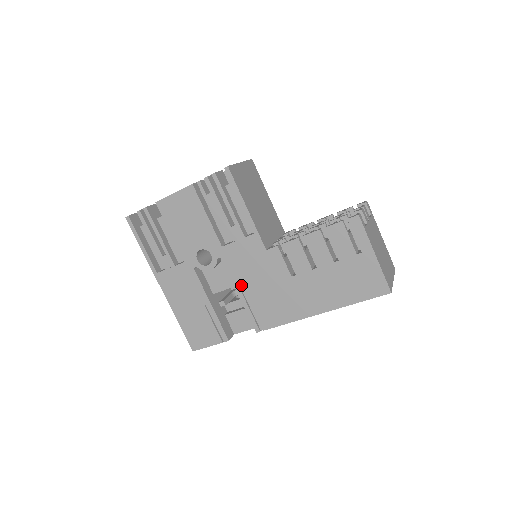
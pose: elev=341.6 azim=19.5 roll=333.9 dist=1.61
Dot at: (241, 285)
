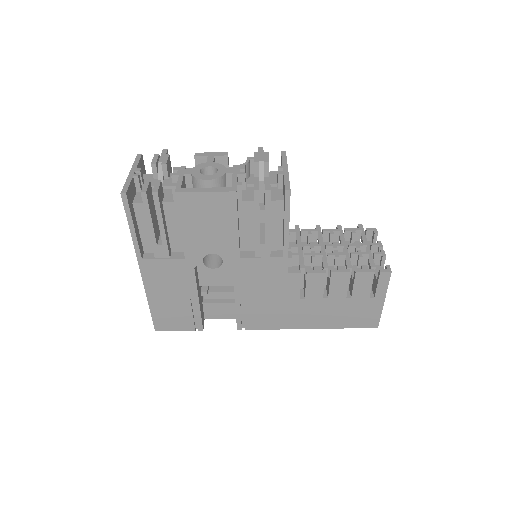
Dot at: (243, 293)
